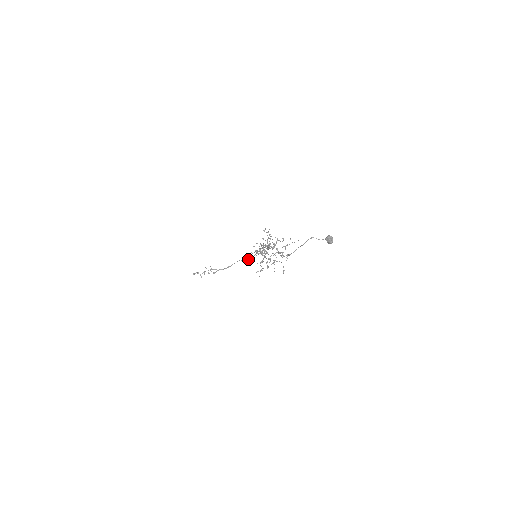
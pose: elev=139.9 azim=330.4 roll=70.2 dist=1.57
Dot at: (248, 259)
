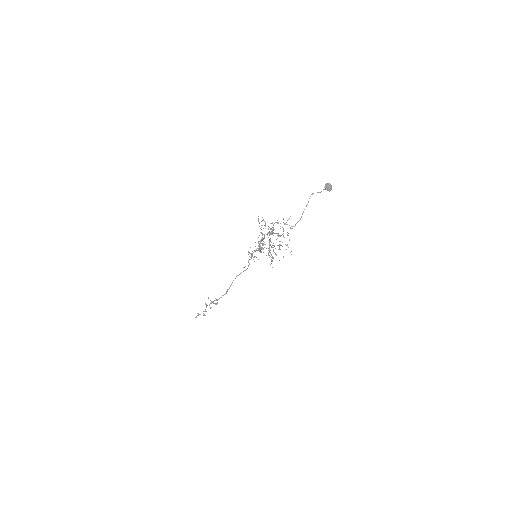
Dot at: (244, 270)
